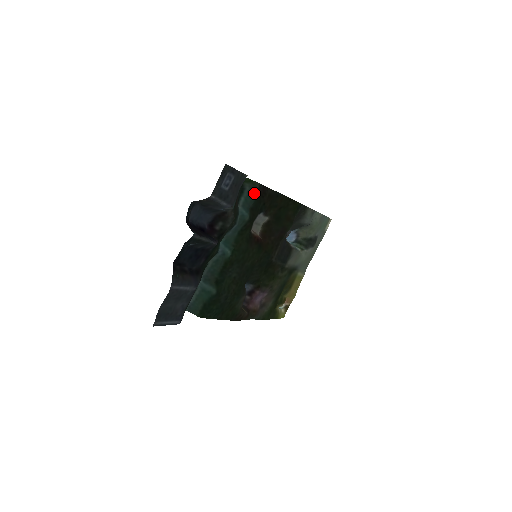
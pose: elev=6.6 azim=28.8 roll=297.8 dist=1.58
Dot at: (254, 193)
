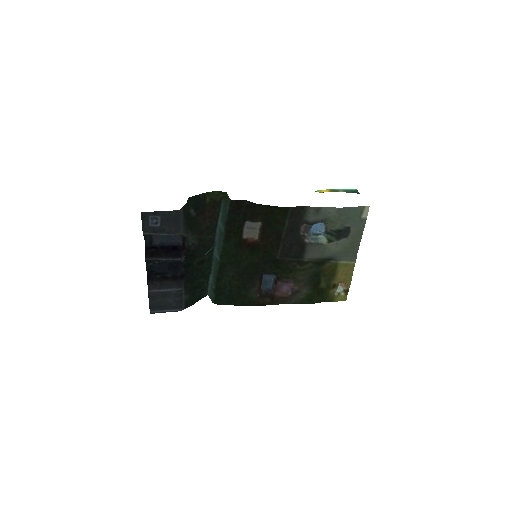
Dot at: (227, 209)
